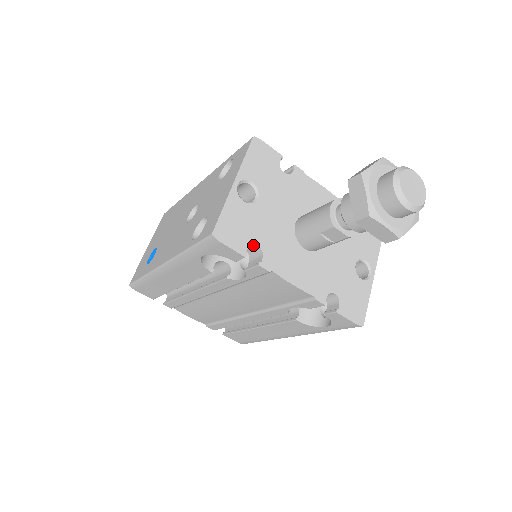
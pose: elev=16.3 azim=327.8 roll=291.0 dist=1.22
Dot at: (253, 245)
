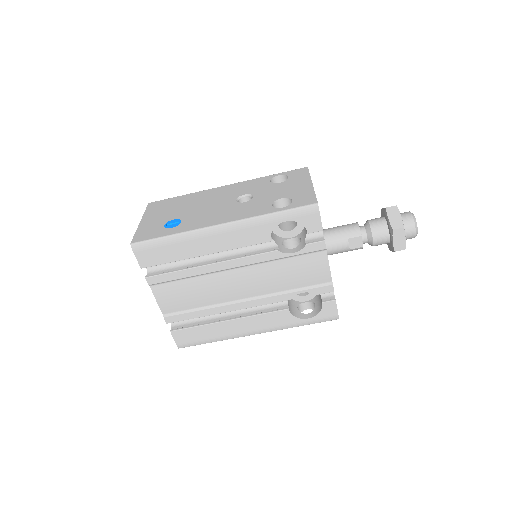
Dot at: occluded
